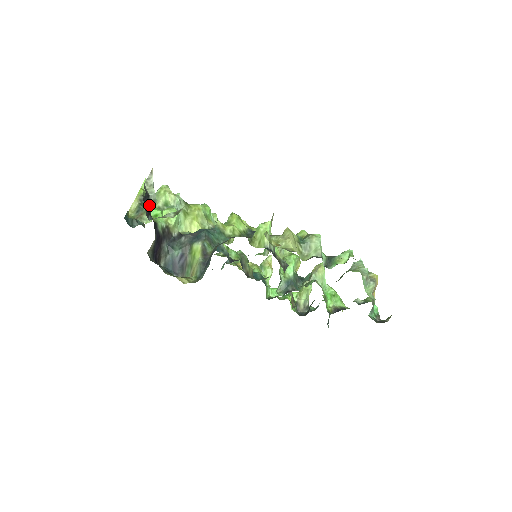
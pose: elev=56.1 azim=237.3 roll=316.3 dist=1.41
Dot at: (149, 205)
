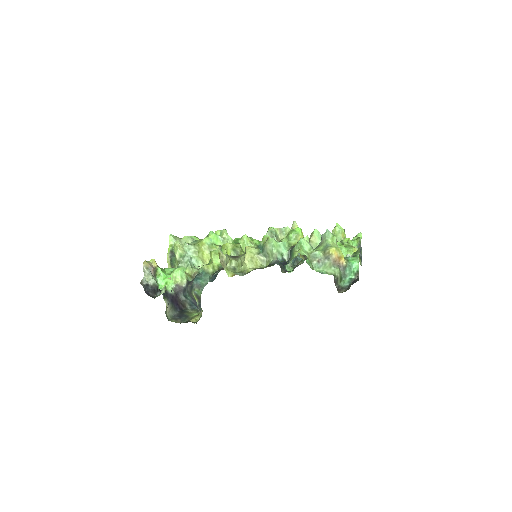
Dot at: (152, 288)
